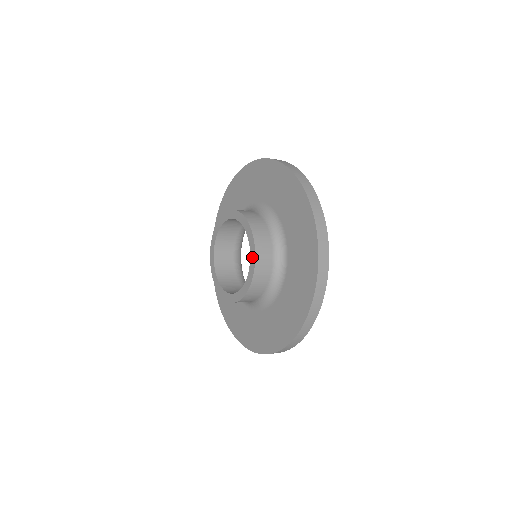
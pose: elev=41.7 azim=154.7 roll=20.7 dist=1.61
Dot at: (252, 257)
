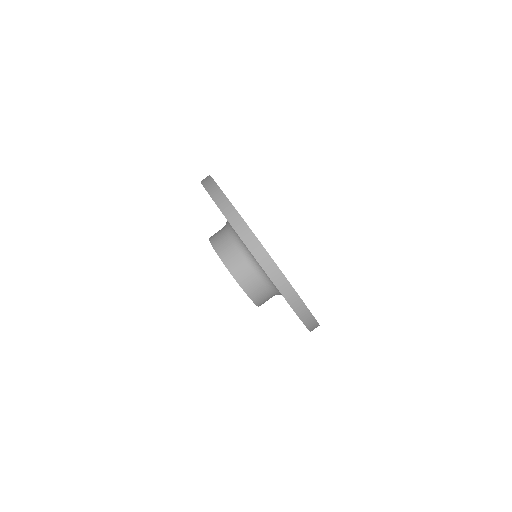
Dot at: occluded
